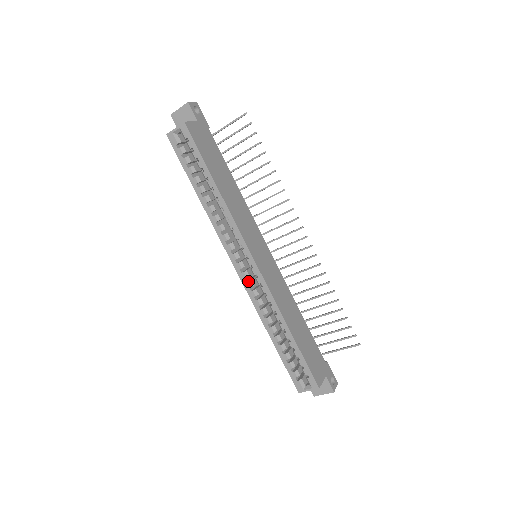
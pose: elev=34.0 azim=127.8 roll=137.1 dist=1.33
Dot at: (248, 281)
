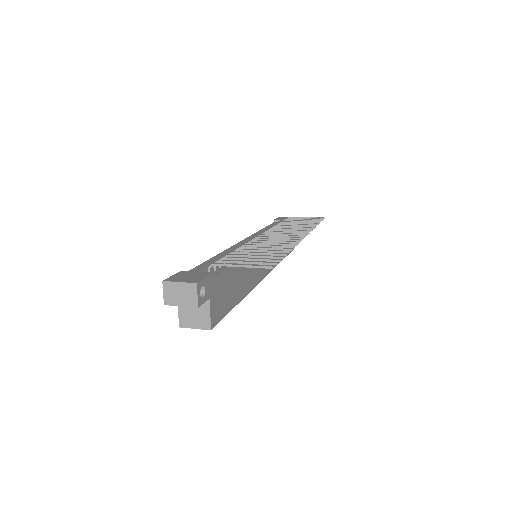
Dot at: occluded
